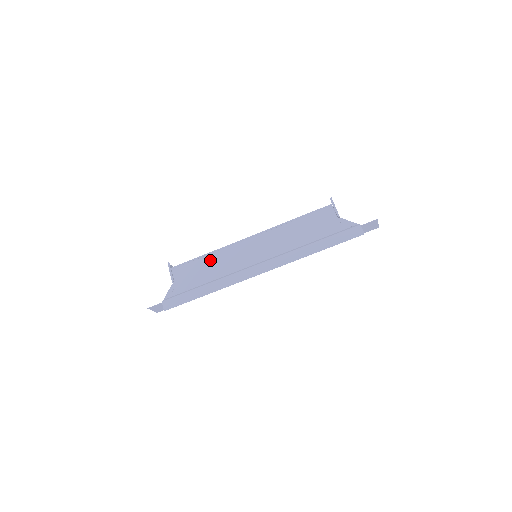
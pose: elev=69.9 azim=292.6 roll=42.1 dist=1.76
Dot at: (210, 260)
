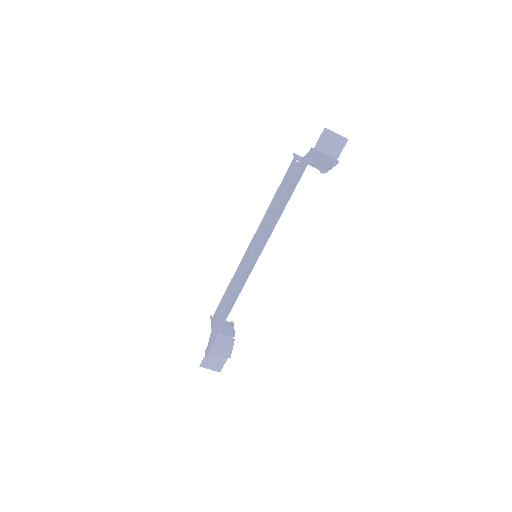
Dot at: (230, 289)
